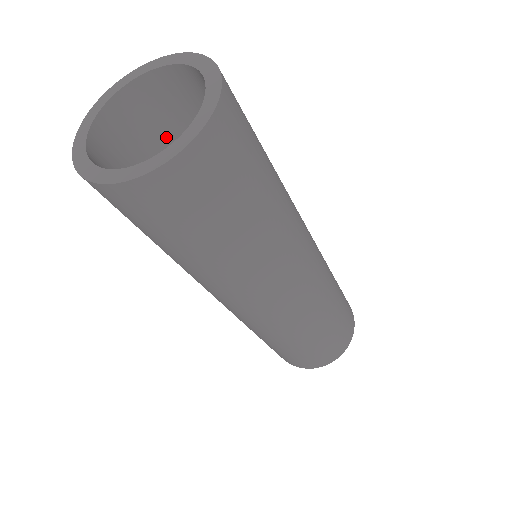
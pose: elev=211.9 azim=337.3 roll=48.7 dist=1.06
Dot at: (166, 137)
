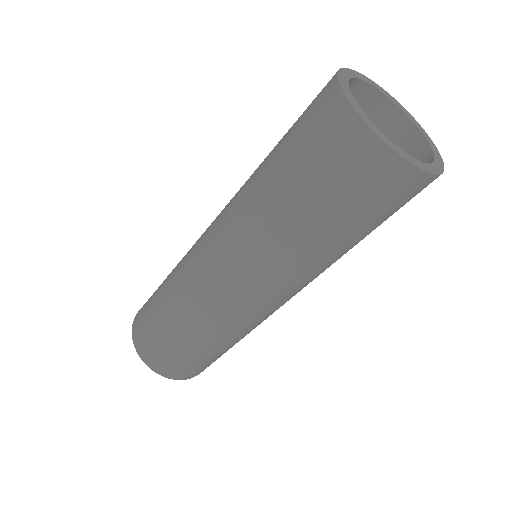
Dot at: occluded
